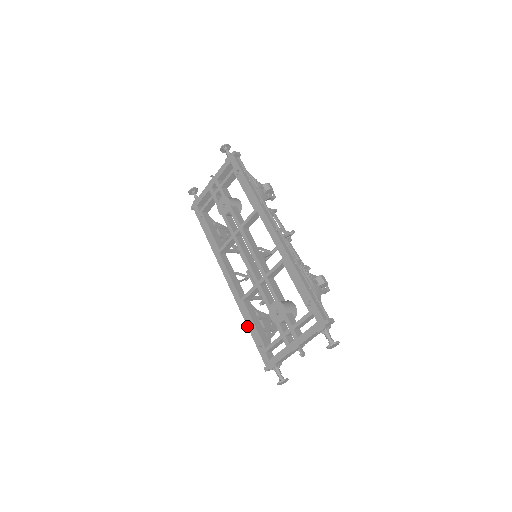
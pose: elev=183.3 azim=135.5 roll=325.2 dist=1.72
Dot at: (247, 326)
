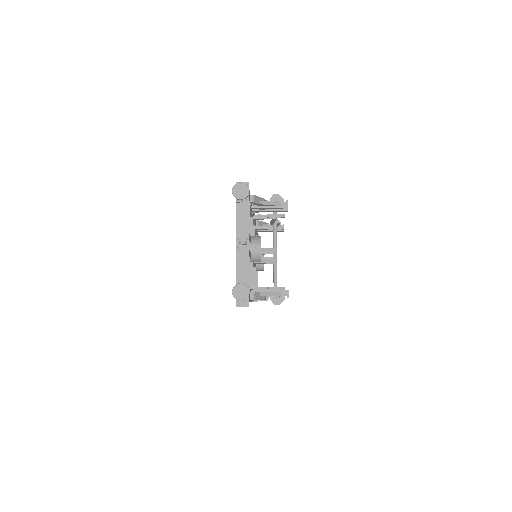
Dot at: occluded
